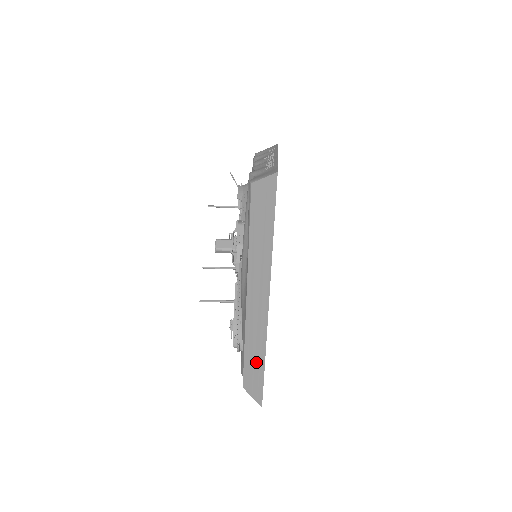
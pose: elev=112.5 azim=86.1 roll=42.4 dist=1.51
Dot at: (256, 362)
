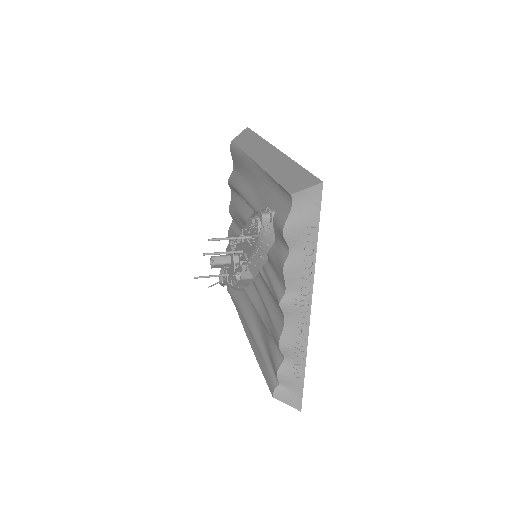
Dot at: (290, 172)
